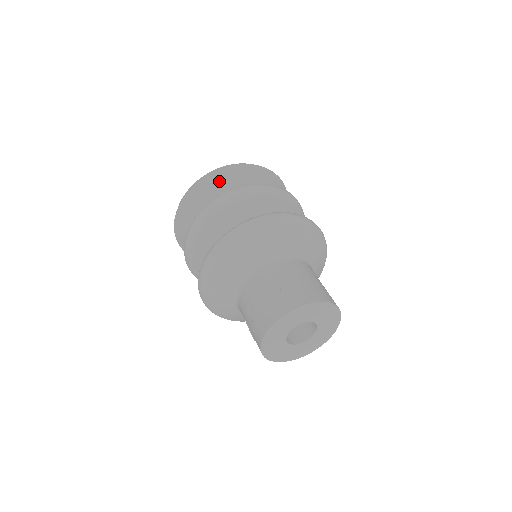
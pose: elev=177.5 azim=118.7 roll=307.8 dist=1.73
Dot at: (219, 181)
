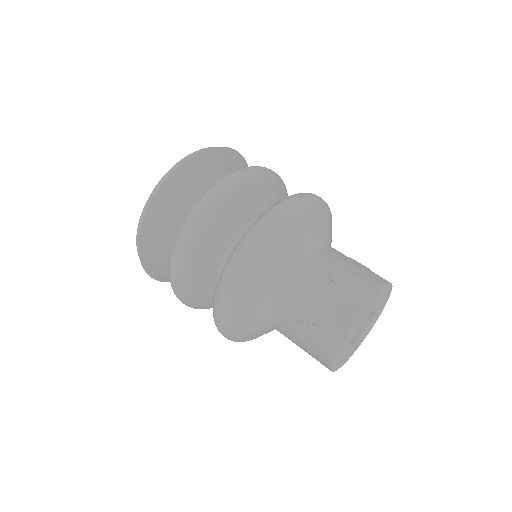
Dot at: (238, 165)
